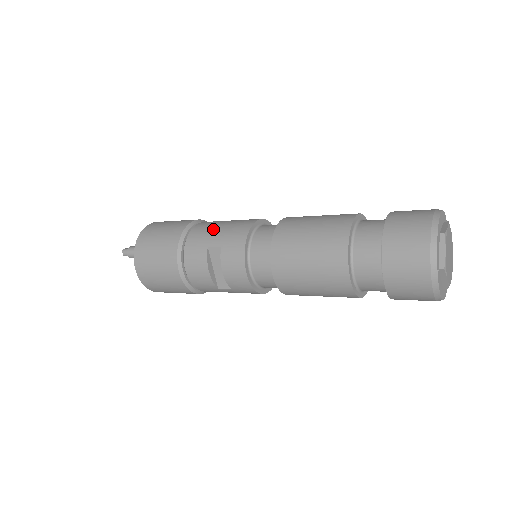
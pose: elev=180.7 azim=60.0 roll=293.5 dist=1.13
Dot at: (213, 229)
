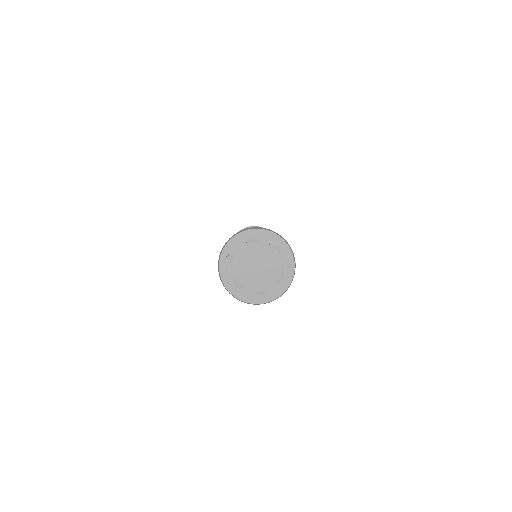
Dot at: occluded
